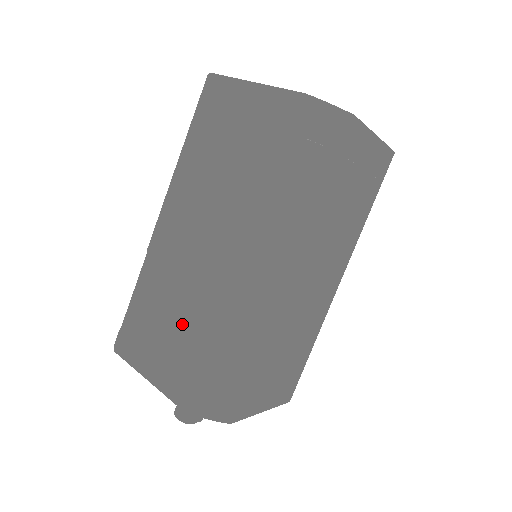
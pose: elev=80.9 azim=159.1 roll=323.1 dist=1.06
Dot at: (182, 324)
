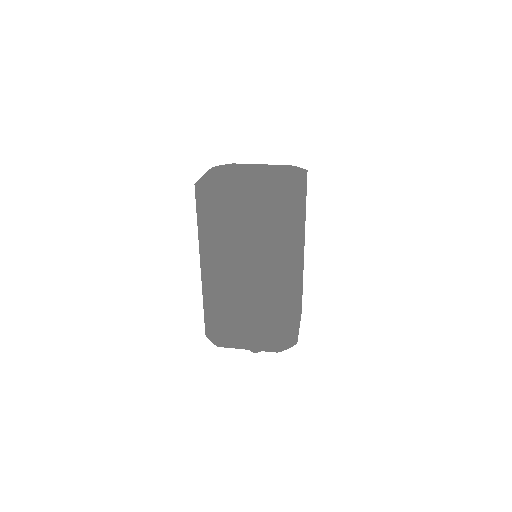
Dot at: (257, 319)
